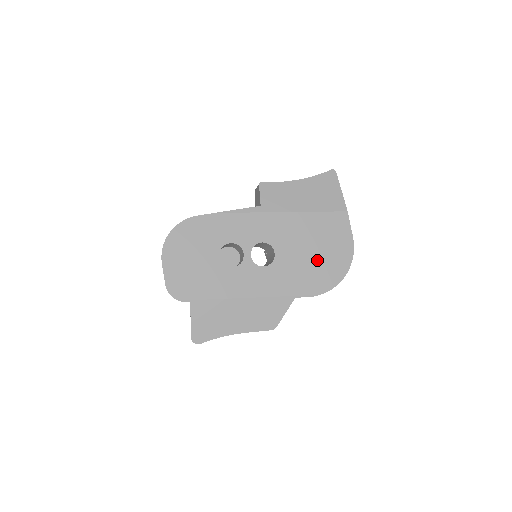
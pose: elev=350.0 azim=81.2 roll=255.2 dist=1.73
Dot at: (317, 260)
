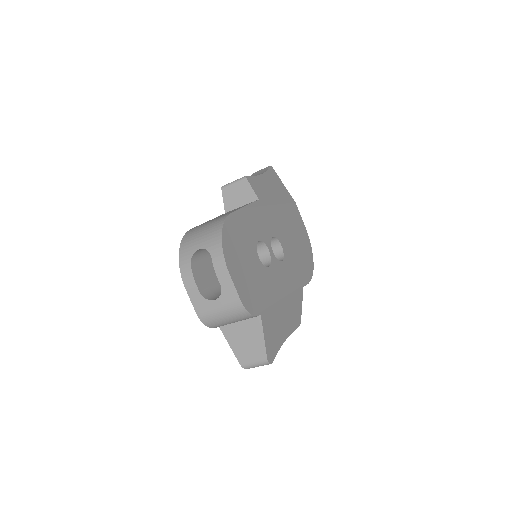
Dot at: (300, 249)
